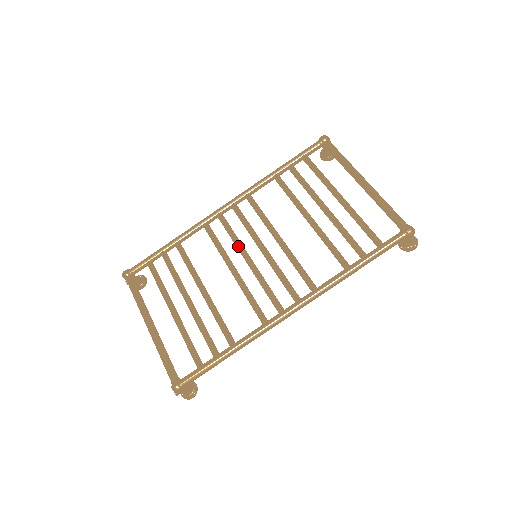
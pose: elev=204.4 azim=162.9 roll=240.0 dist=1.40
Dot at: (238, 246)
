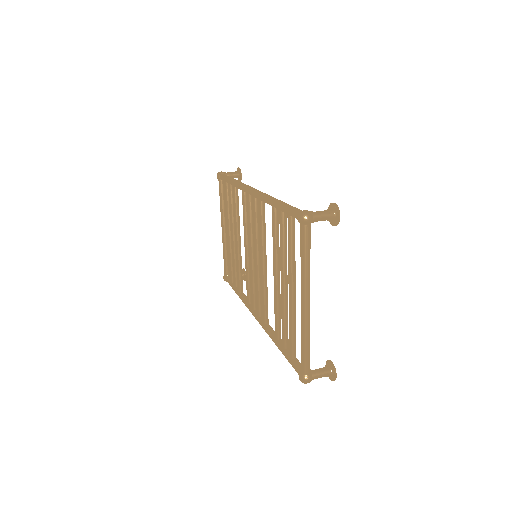
Dot at: (249, 237)
